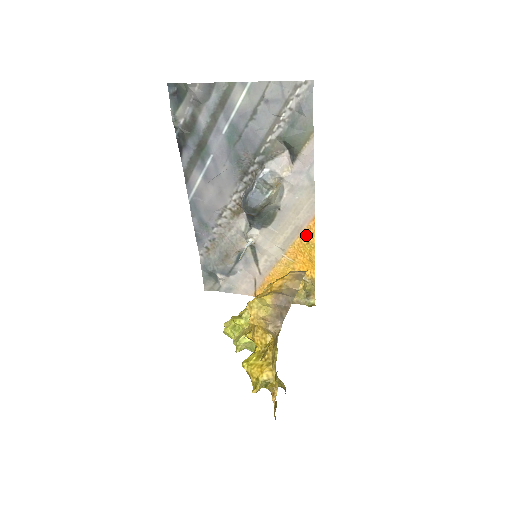
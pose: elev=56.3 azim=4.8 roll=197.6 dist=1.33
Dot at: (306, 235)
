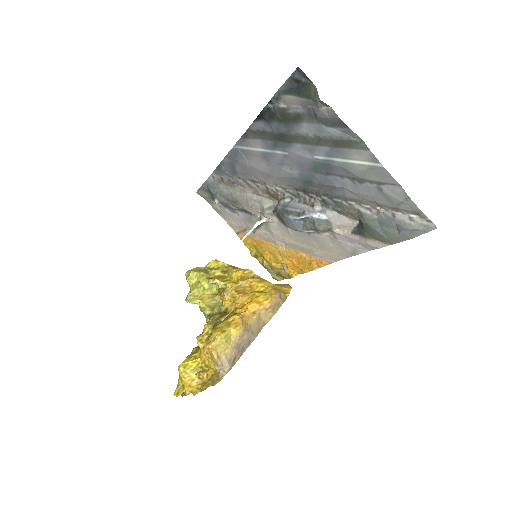
Dot at: (313, 261)
